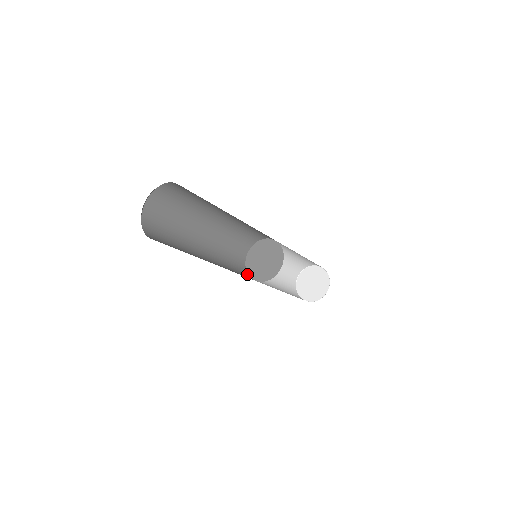
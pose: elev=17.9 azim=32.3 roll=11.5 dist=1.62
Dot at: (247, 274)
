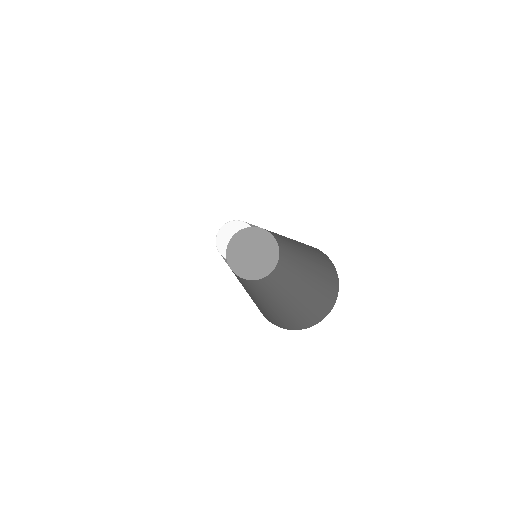
Dot at: (228, 246)
